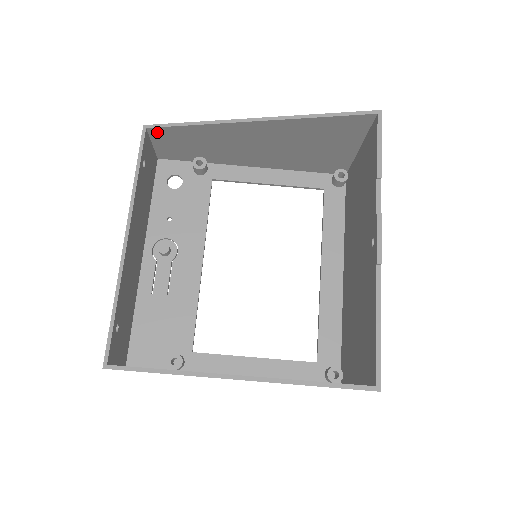
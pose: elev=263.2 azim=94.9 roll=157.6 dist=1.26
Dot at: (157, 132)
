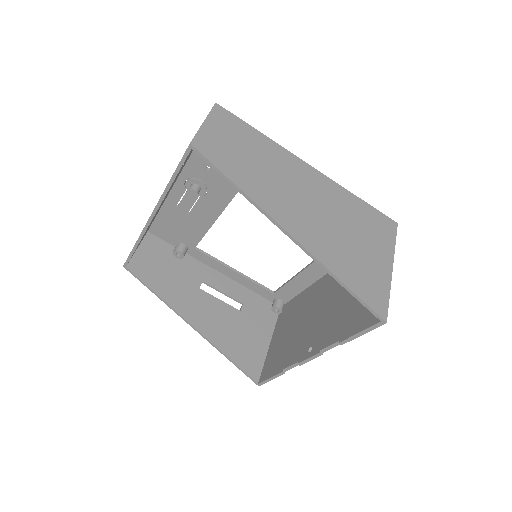
Dot at: (204, 150)
